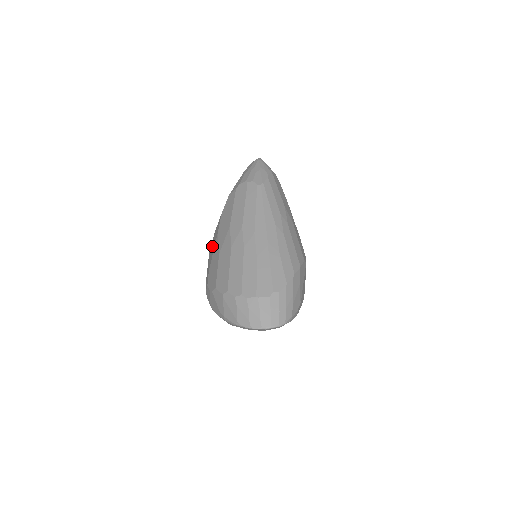
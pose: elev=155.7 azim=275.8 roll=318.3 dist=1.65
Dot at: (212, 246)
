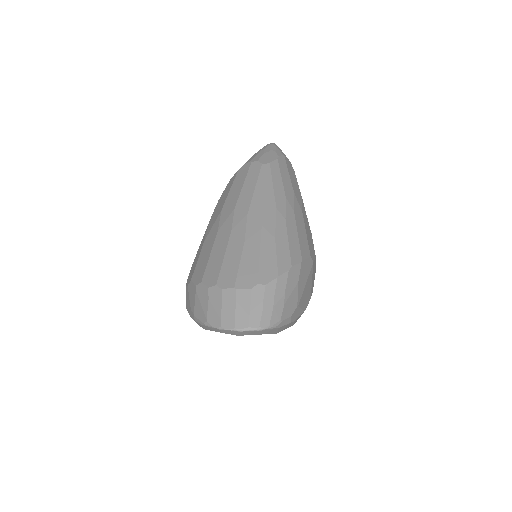
Dot at: occluded
